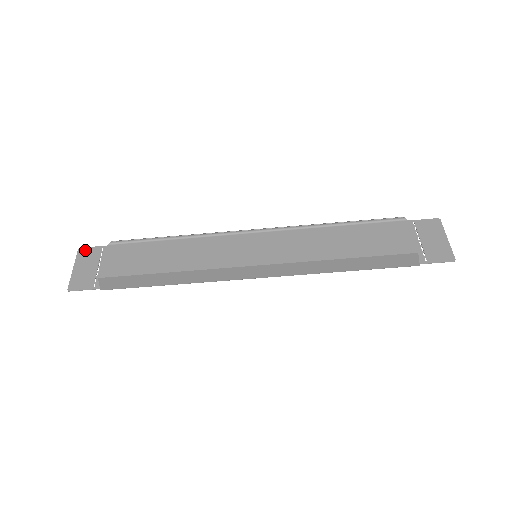
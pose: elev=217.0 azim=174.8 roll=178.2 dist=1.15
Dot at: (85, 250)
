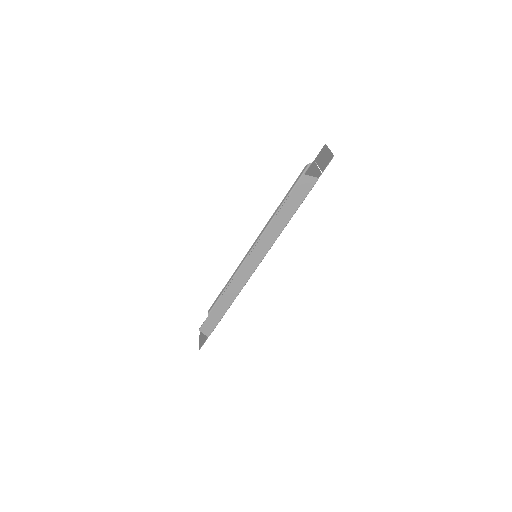
Dot at: occluded
